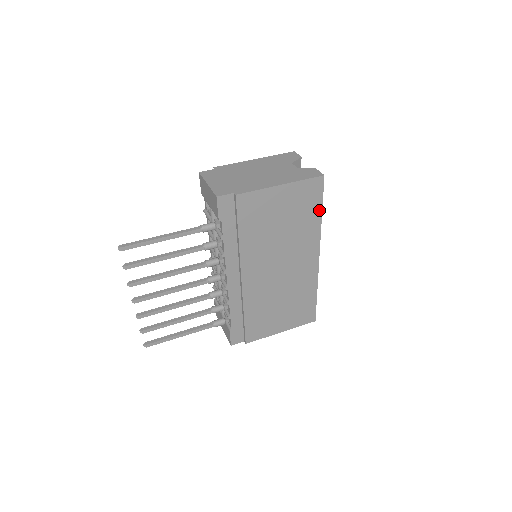
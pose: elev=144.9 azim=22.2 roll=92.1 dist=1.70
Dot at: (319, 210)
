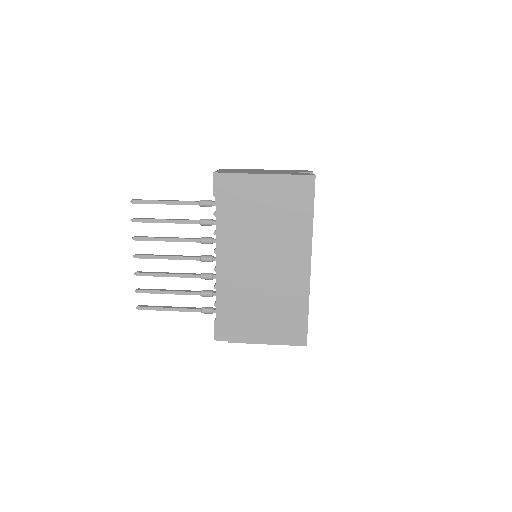
Dot at: (310, 211)
